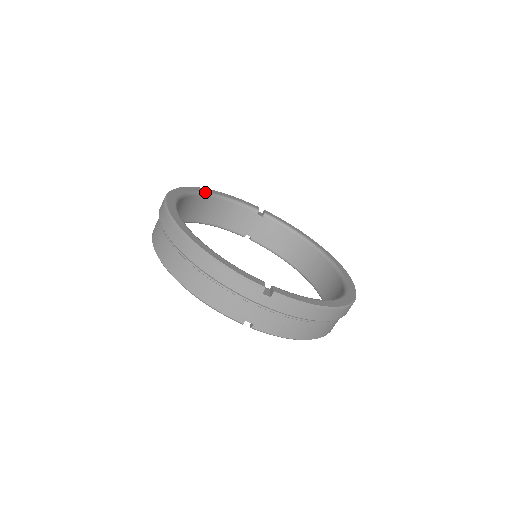
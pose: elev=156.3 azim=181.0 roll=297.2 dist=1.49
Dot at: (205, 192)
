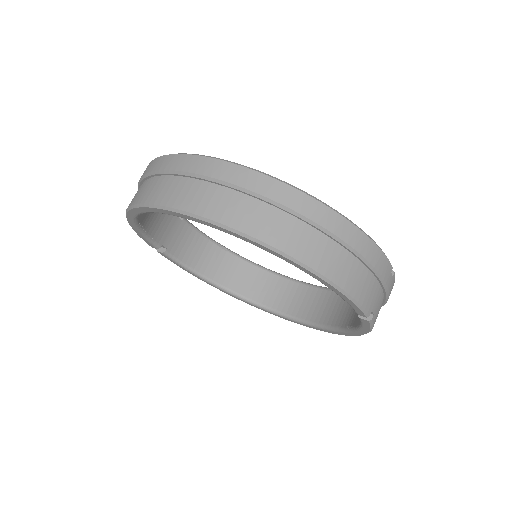
Dot at: occluded
